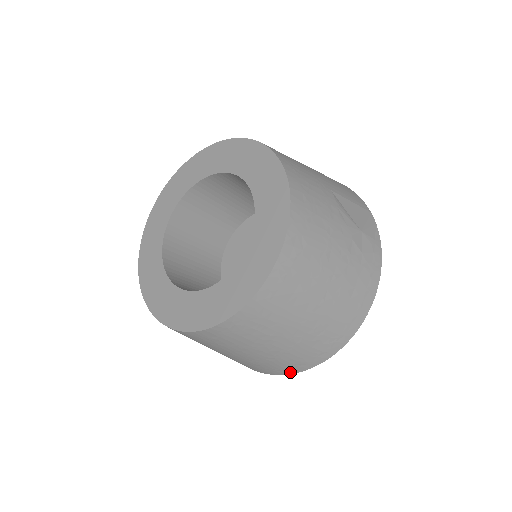
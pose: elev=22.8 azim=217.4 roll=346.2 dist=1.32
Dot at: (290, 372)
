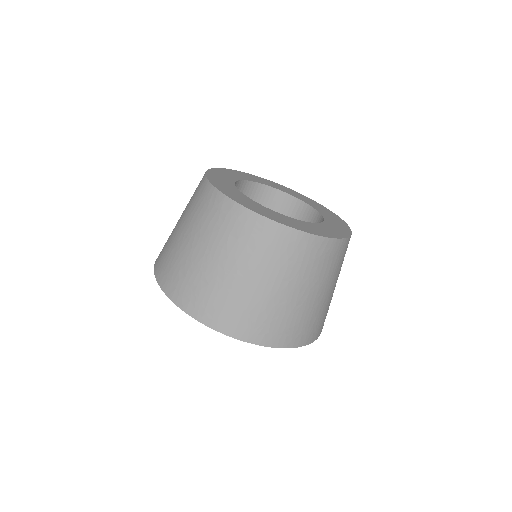
Dot at: (272, 343)
